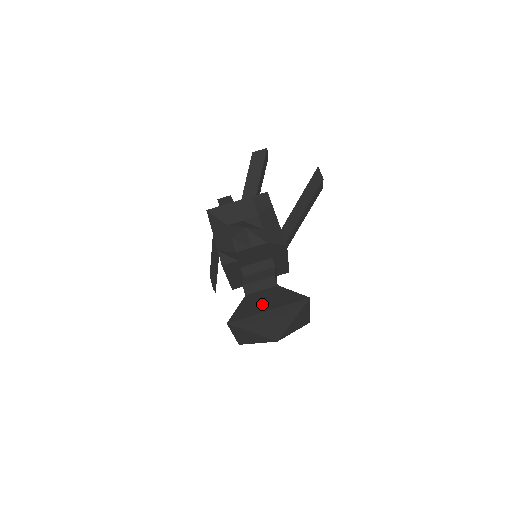
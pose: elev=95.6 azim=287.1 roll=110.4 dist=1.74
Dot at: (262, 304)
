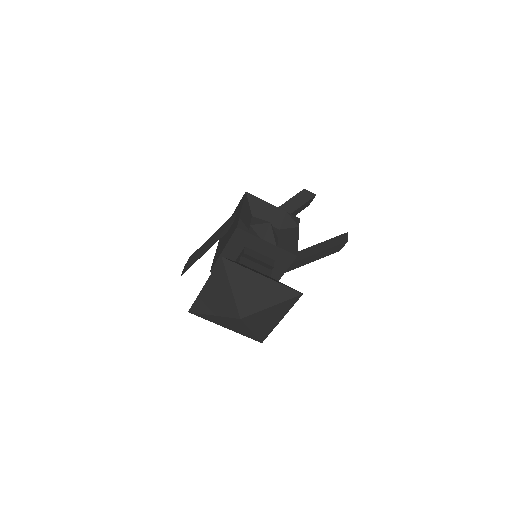
Dot at: occluded
